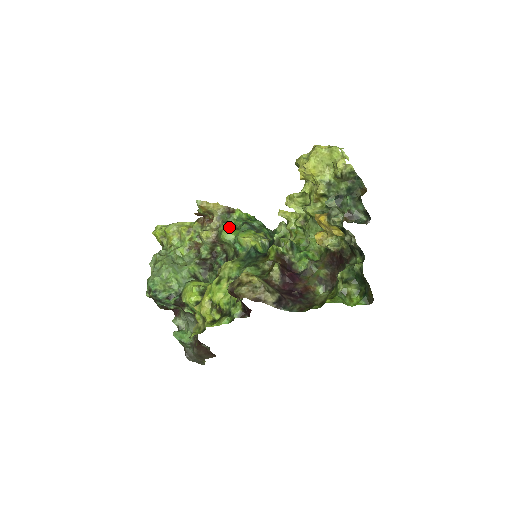
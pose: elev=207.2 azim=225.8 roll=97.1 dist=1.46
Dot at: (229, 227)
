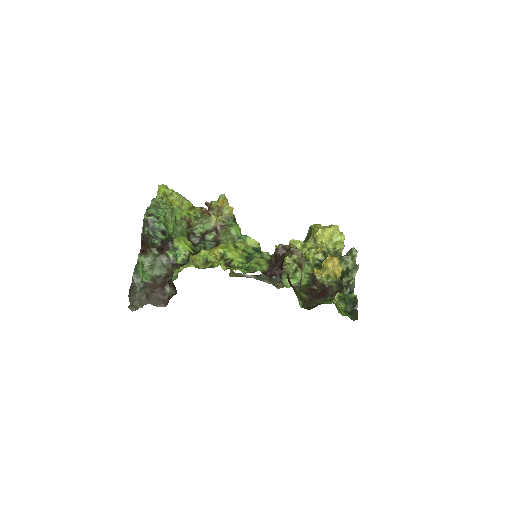
Dot at: occluded
